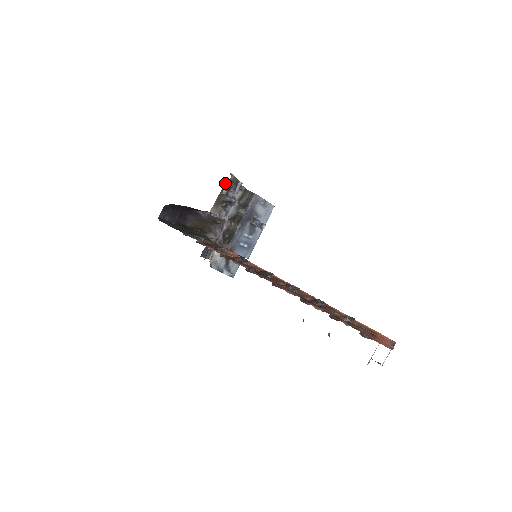
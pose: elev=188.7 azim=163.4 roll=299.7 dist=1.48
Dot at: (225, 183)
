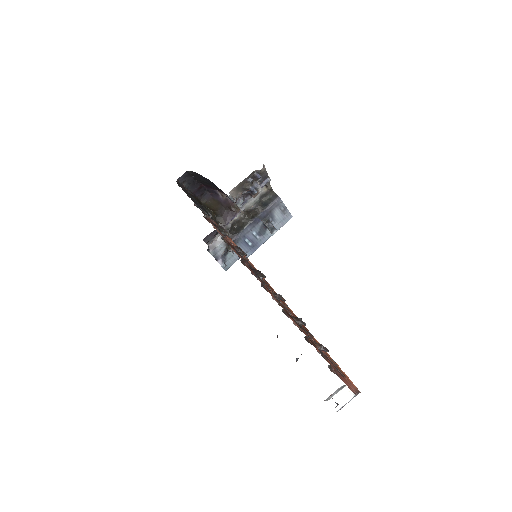
Dot at: (254, 171)
